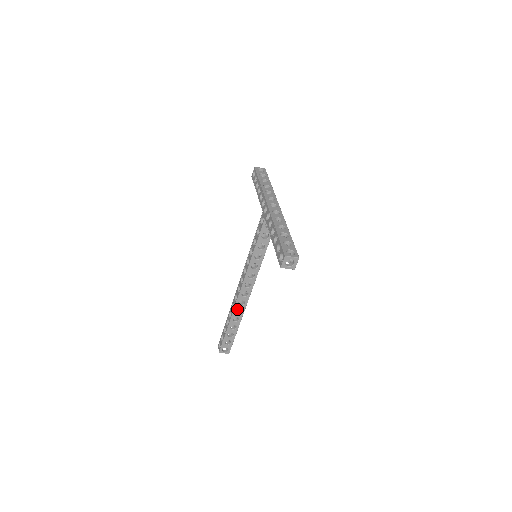
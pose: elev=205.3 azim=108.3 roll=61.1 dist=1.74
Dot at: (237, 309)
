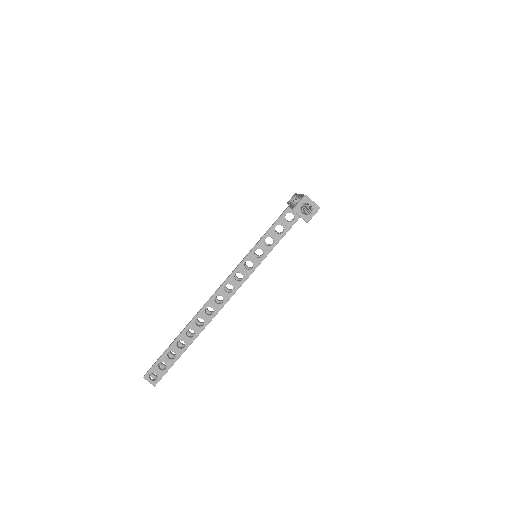
Dot at: occluded
